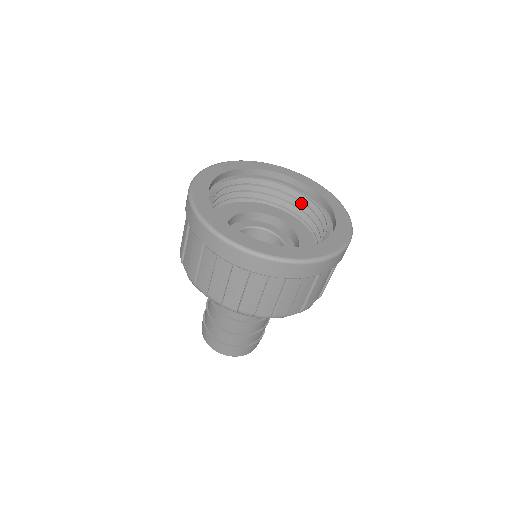
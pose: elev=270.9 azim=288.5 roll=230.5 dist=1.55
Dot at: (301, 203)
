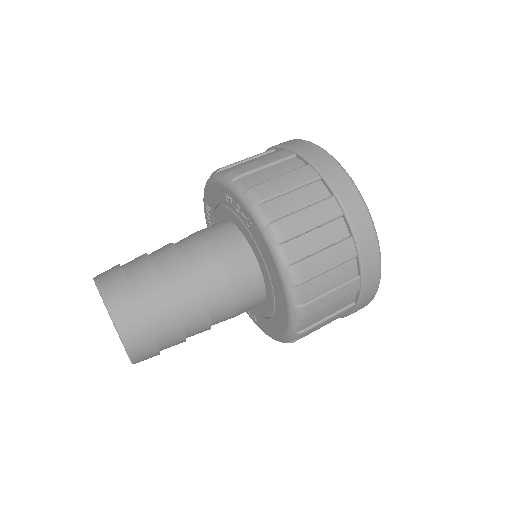
Dot at: occluded
